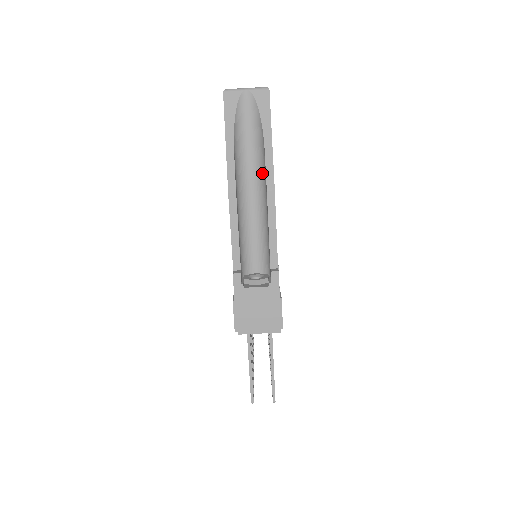
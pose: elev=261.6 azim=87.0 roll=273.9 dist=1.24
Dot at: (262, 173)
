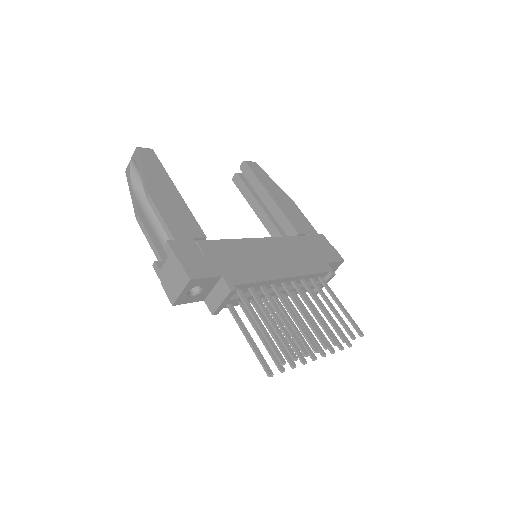
Dot at: occluded
